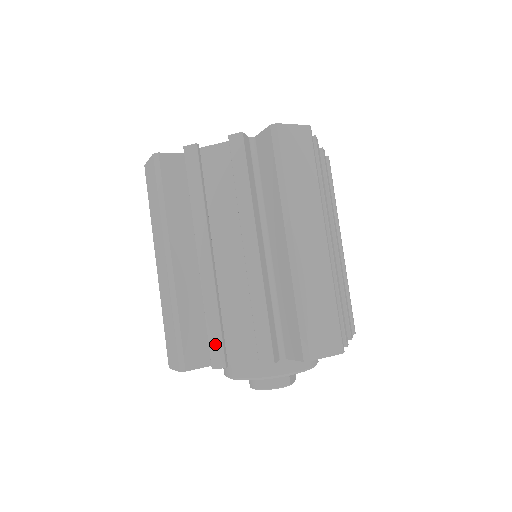
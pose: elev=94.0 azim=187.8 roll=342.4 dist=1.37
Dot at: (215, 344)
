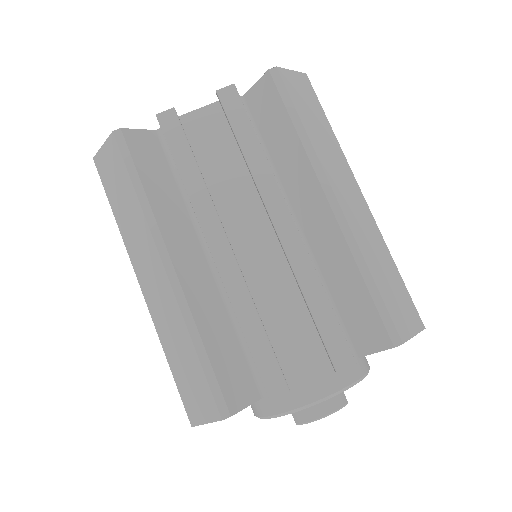
Dot at: (266, 363)
